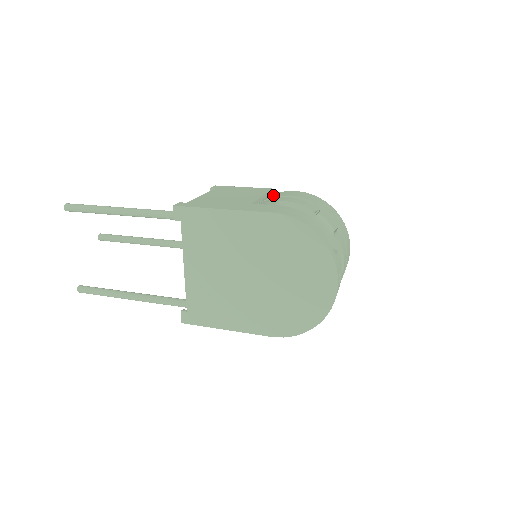
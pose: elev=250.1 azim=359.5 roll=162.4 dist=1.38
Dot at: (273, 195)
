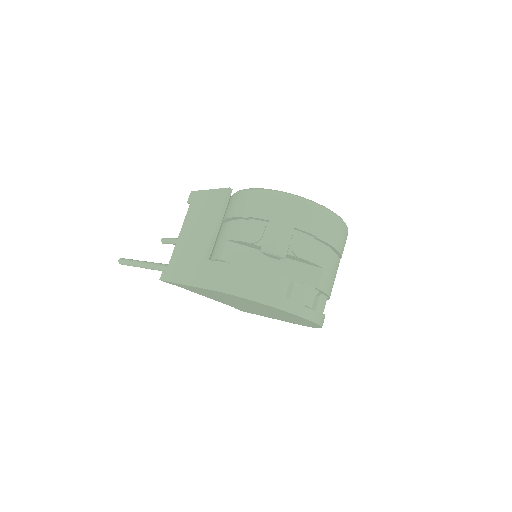
Dot at: (229, 206)
